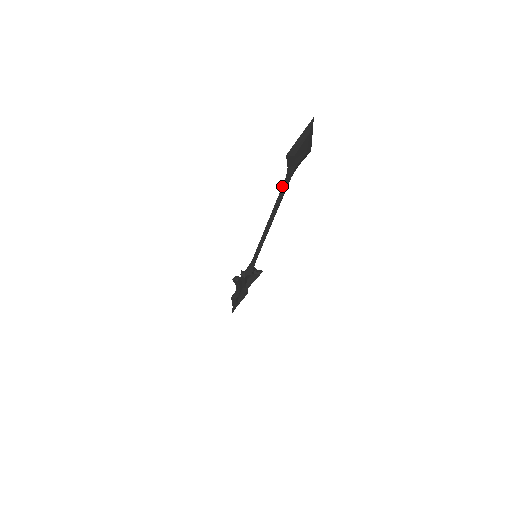
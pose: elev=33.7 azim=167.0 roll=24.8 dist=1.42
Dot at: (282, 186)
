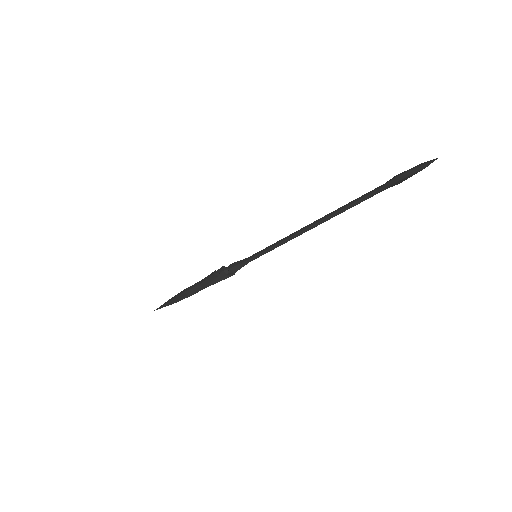
Dot at: (356, 201)
